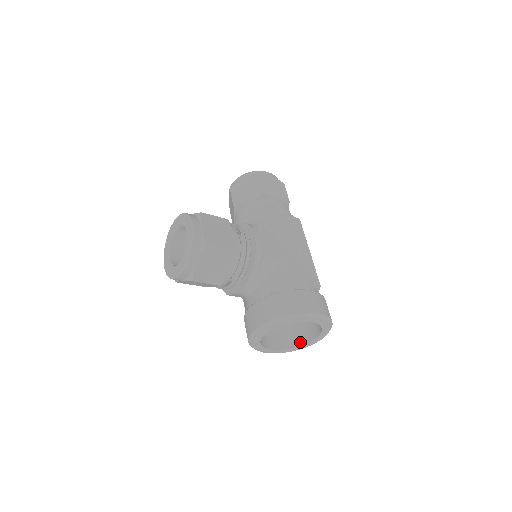
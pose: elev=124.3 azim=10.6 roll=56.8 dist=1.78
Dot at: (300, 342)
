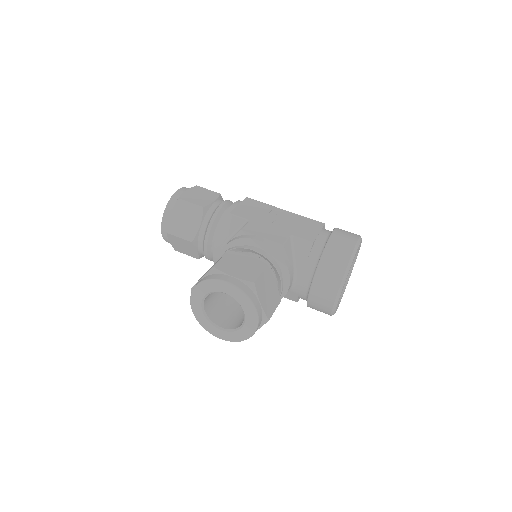
Dot at: occluded
